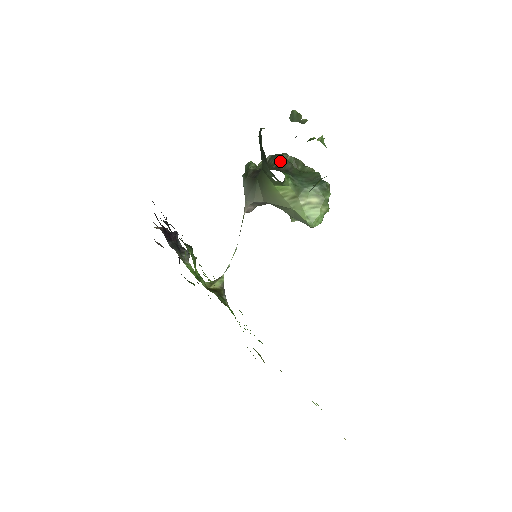
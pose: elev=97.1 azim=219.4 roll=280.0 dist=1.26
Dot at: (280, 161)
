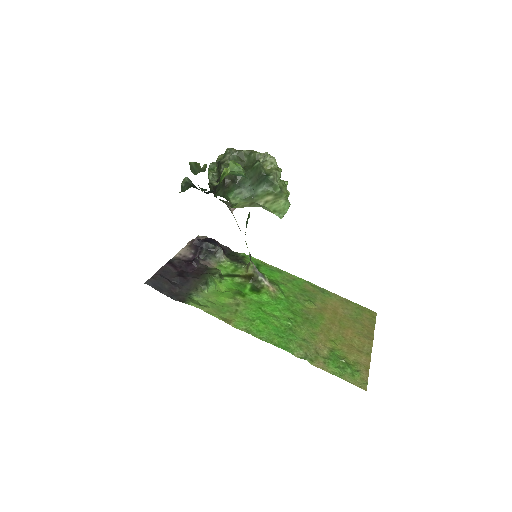
Dot at: occluded
